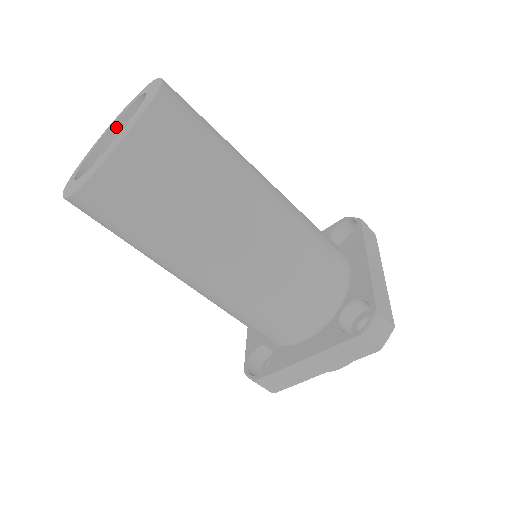
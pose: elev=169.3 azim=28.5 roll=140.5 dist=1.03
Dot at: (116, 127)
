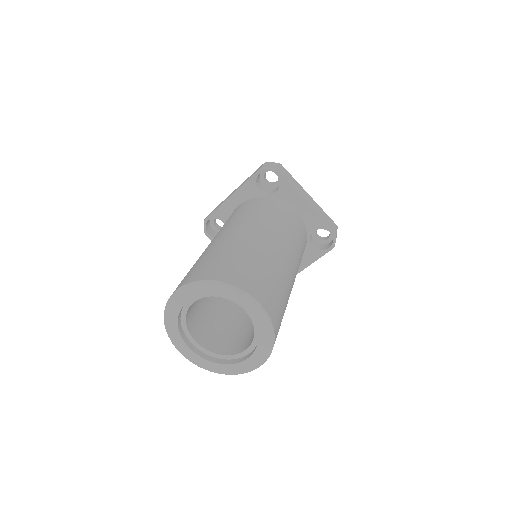
Dot at: (181, 310)
